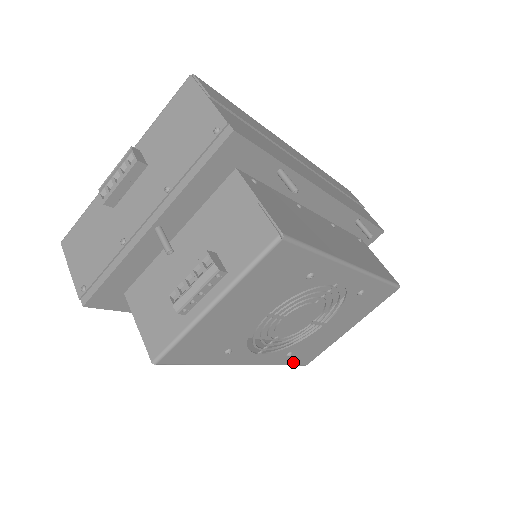
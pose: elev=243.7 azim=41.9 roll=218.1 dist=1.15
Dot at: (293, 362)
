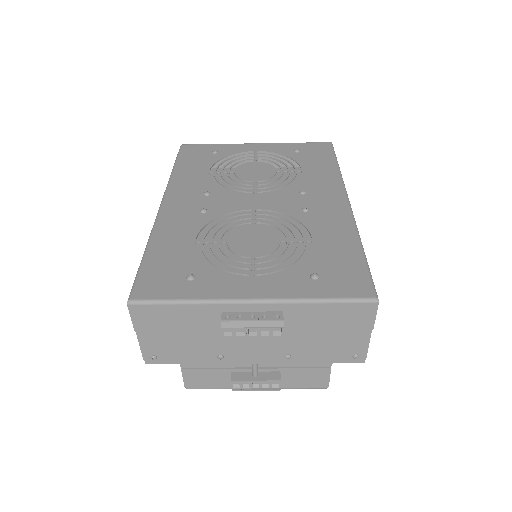
Dot at: occluded
